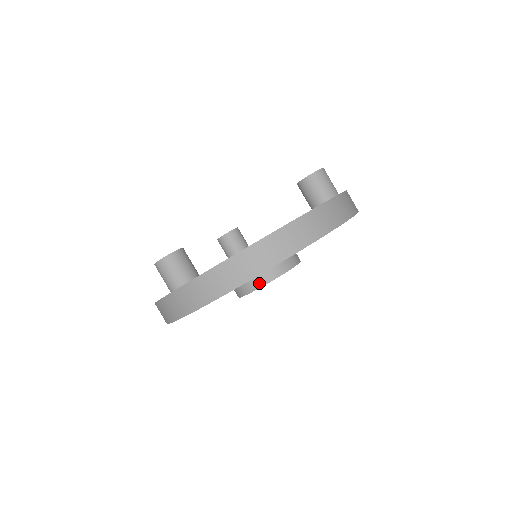
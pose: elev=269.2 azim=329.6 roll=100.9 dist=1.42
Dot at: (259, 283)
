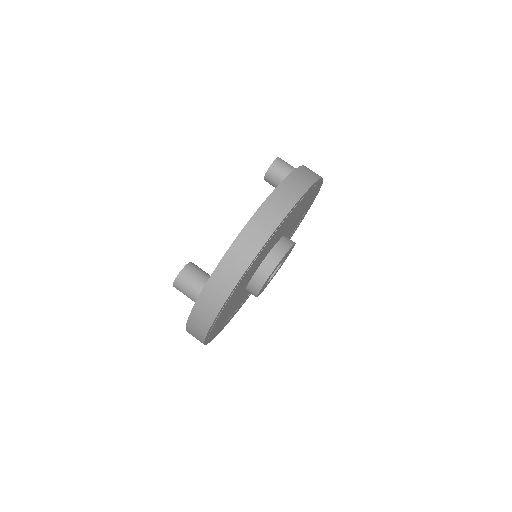
Dot at: (269, 270)
